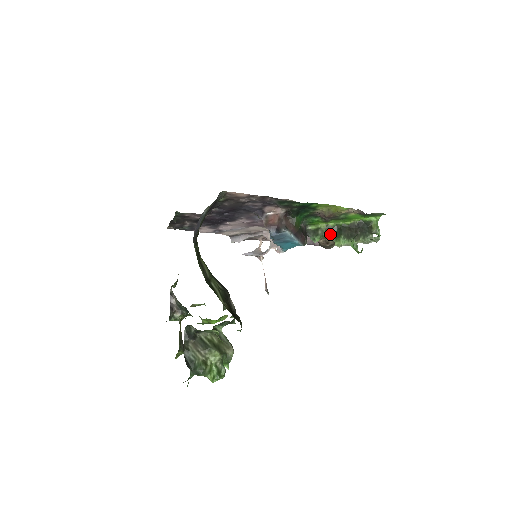
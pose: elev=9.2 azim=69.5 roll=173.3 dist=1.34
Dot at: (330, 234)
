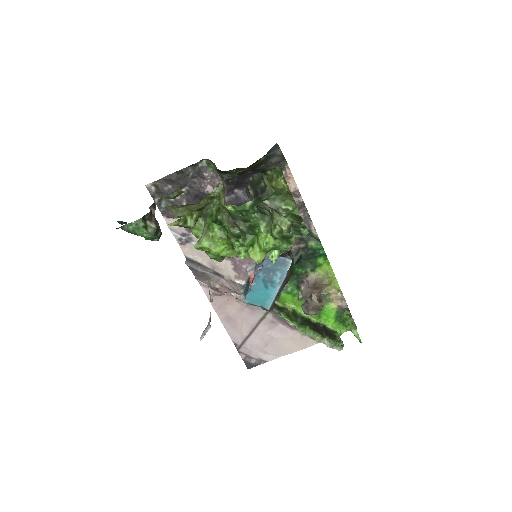
Dot at: (296, 318)
